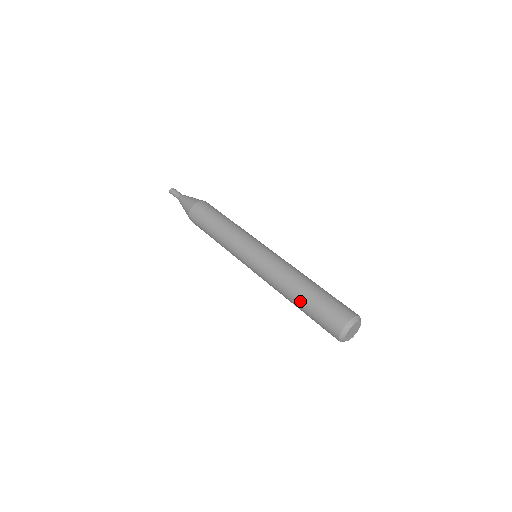
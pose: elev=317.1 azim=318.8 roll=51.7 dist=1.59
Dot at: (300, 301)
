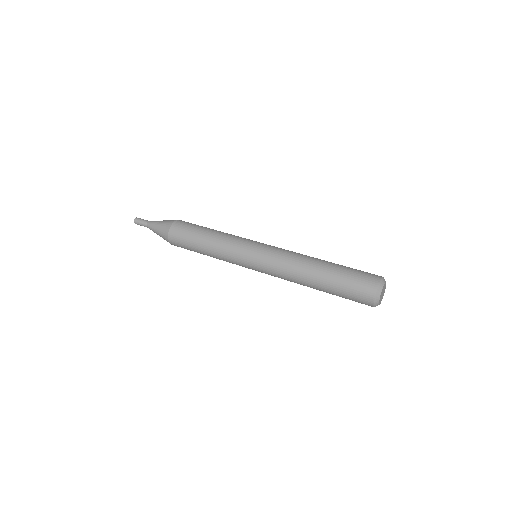
Dot at: (322, 283)
